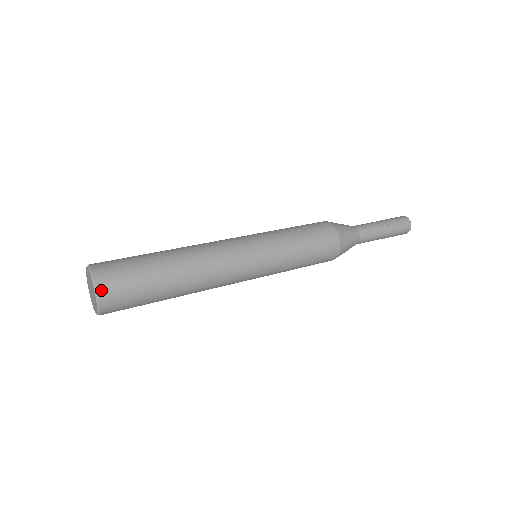
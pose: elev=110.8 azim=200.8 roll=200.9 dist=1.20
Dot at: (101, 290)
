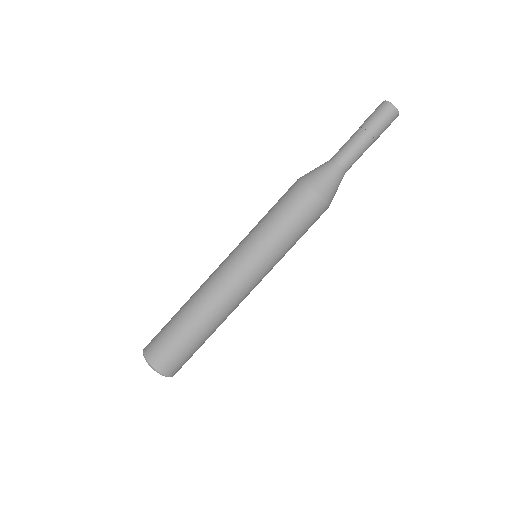
Dot at: (163, 372)
